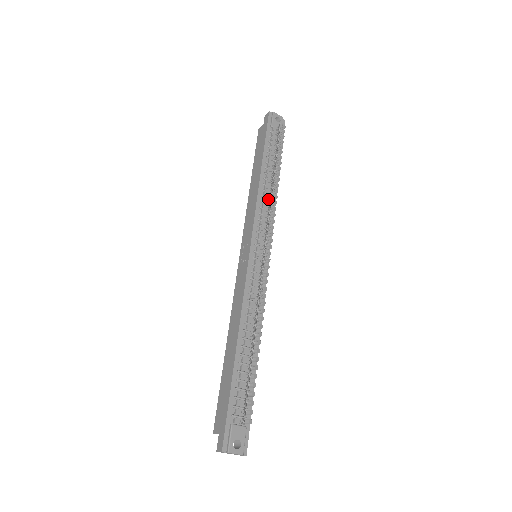
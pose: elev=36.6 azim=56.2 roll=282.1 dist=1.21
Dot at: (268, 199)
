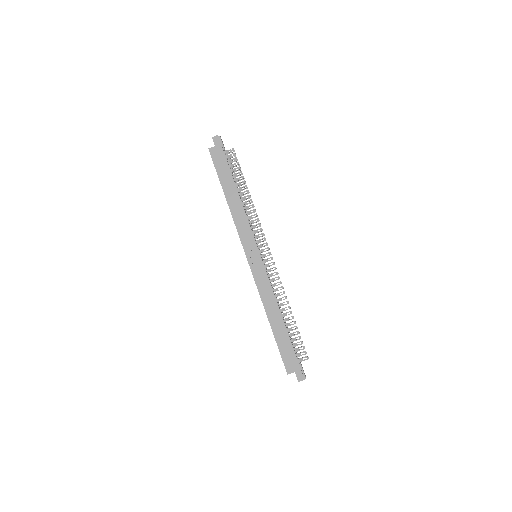
Dot at: (251, 213)
